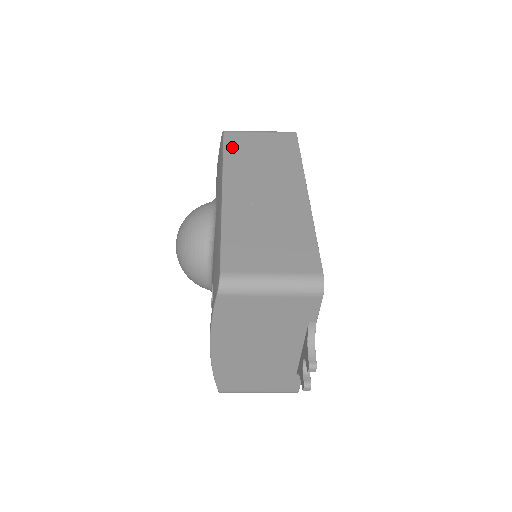
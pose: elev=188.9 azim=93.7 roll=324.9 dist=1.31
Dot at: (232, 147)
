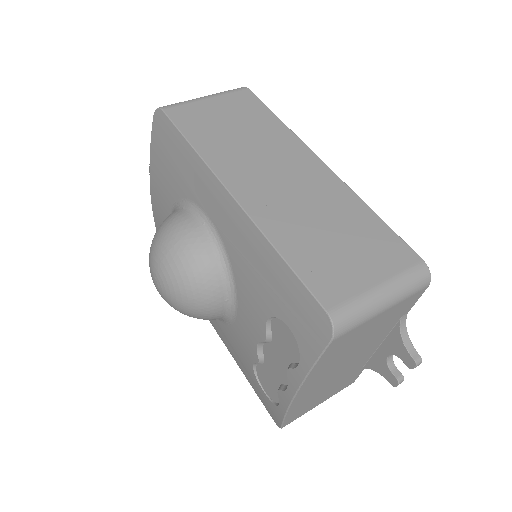
Dot at: (191, 129)
